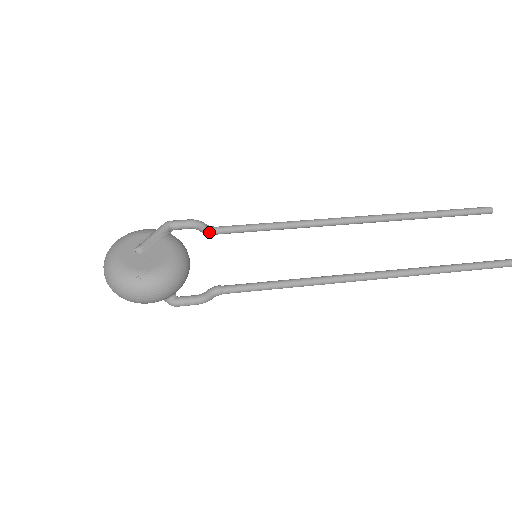
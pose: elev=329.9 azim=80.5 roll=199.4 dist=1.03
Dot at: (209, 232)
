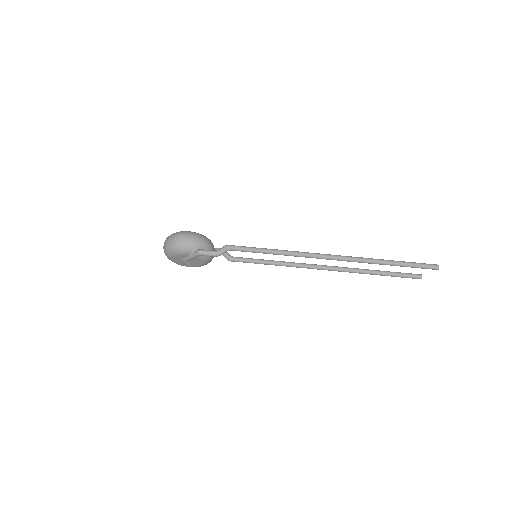
Dot at: (227, 250)
